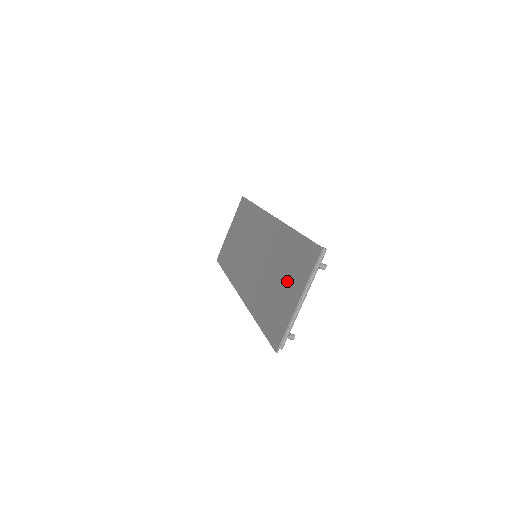
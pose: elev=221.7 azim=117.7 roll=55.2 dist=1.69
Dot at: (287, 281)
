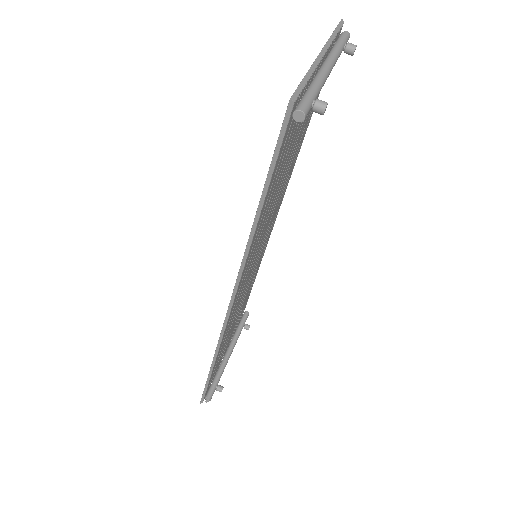
Dot at: occluded
